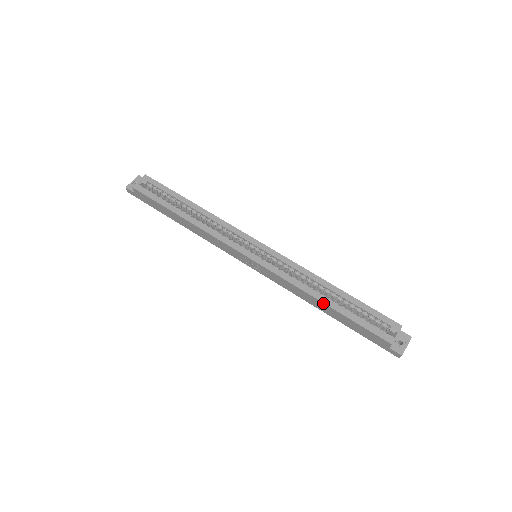
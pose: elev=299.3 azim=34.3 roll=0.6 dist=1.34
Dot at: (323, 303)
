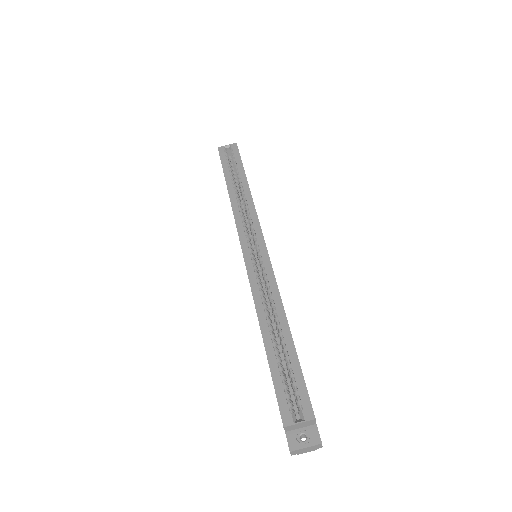
Dot at: (261, 333)
